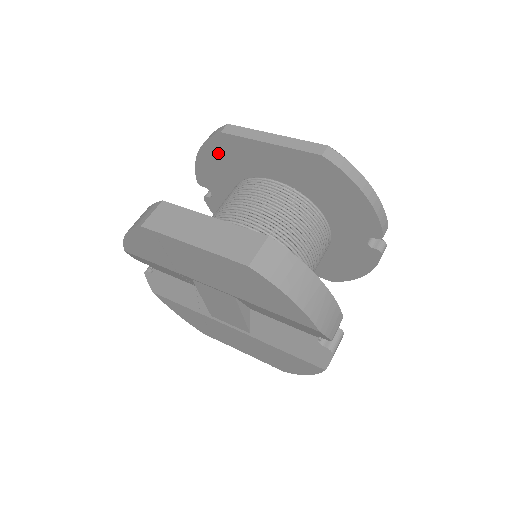
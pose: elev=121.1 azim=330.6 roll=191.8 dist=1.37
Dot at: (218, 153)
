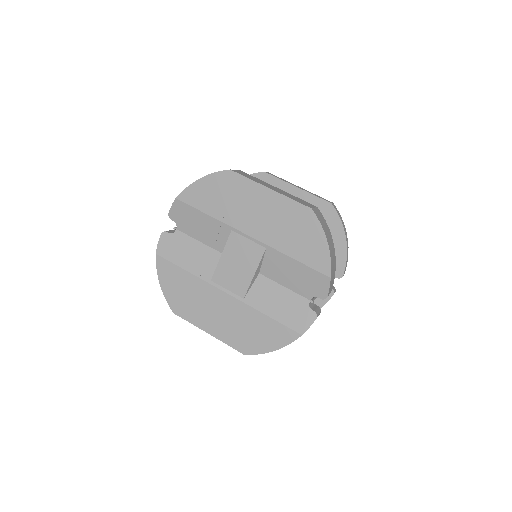
Dot at: occluded
